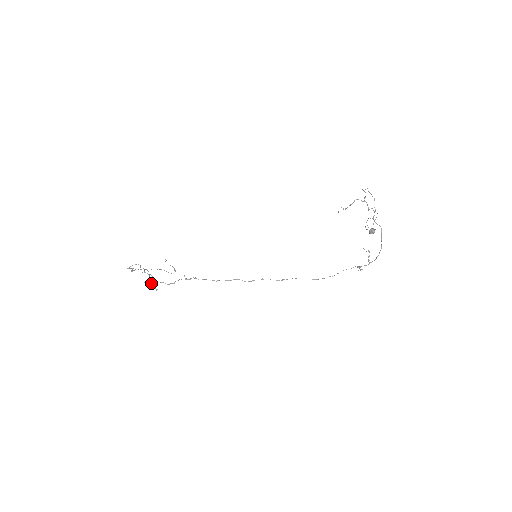
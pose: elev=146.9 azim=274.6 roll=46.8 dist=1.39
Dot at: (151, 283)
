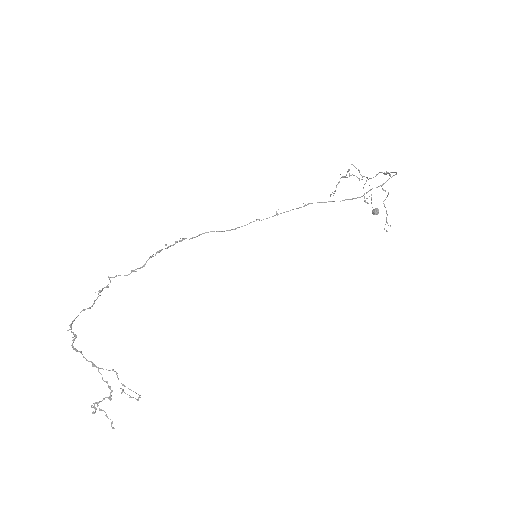
Dot at: (103, 398)
